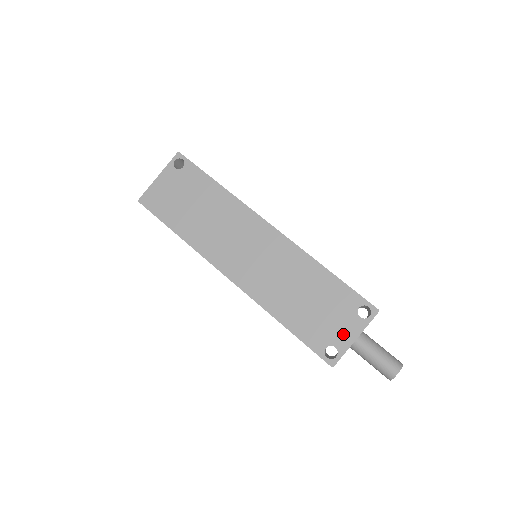
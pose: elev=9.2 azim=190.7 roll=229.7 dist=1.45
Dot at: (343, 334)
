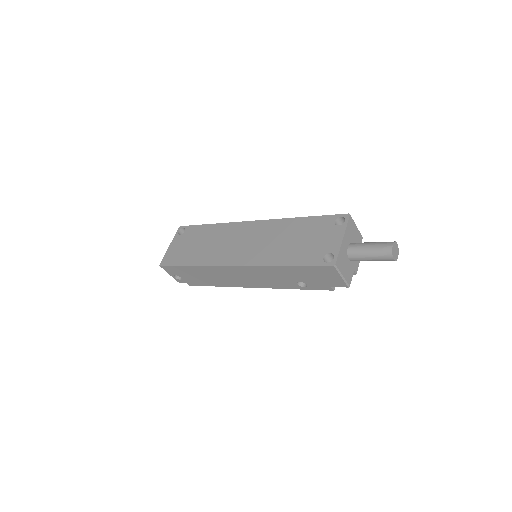
Dot at: (331, 242)
